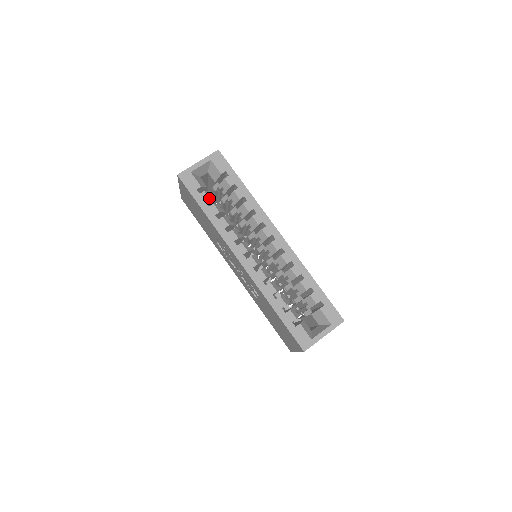
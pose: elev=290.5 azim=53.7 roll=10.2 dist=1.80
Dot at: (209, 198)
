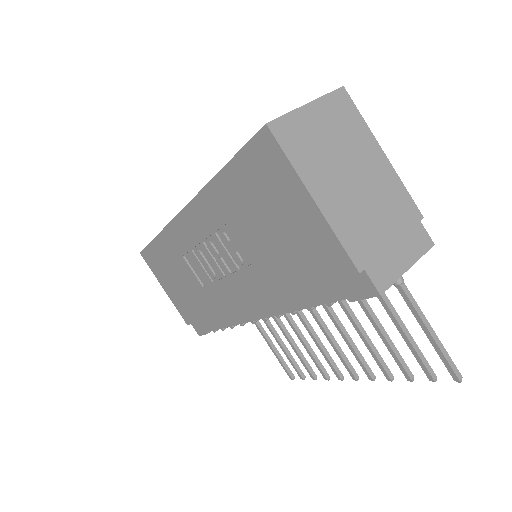
Dot at: occluded
